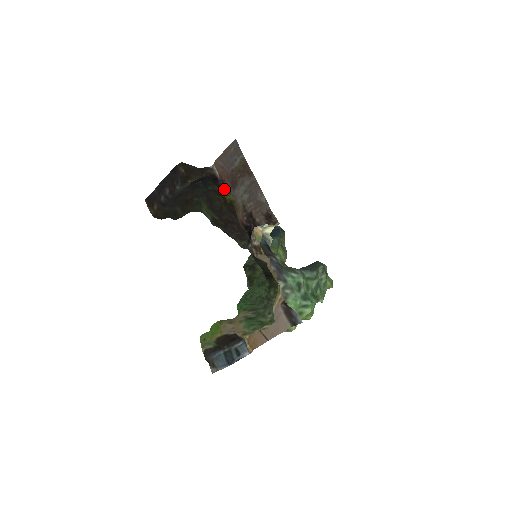
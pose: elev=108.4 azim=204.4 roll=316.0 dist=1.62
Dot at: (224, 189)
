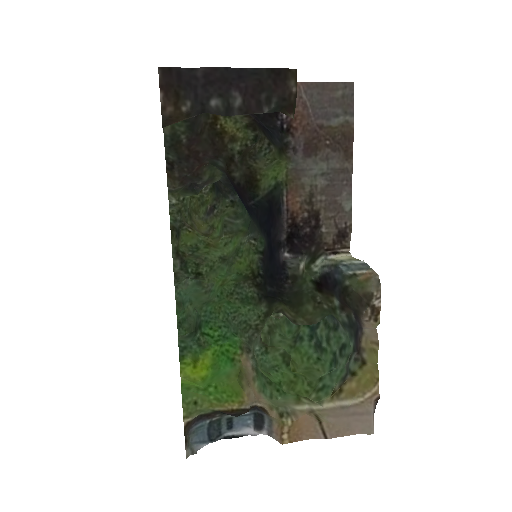
Dot at: occluded
